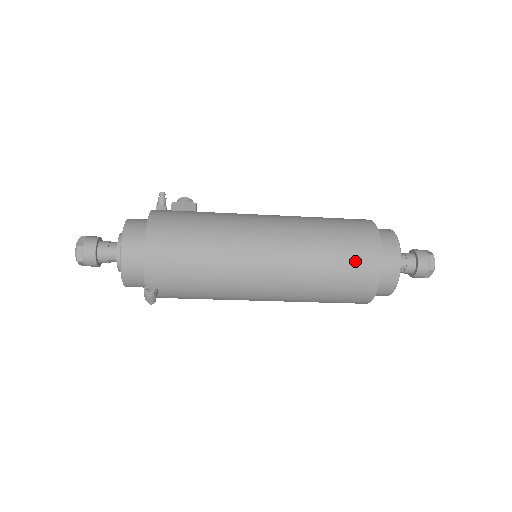
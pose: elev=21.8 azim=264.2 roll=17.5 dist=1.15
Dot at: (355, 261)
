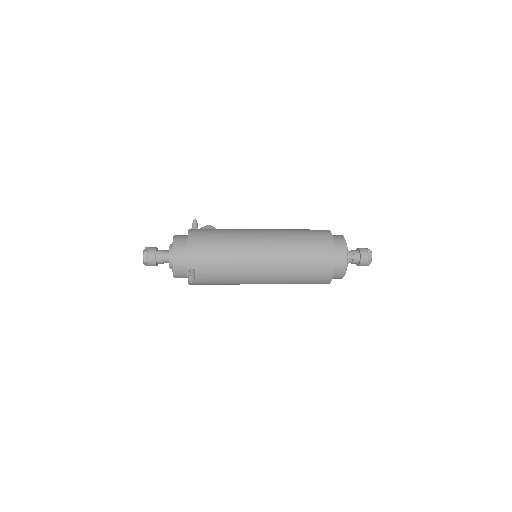
Dot at: (317, 251)
